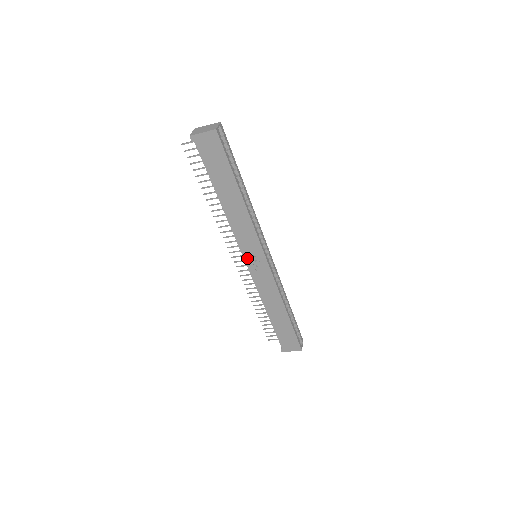
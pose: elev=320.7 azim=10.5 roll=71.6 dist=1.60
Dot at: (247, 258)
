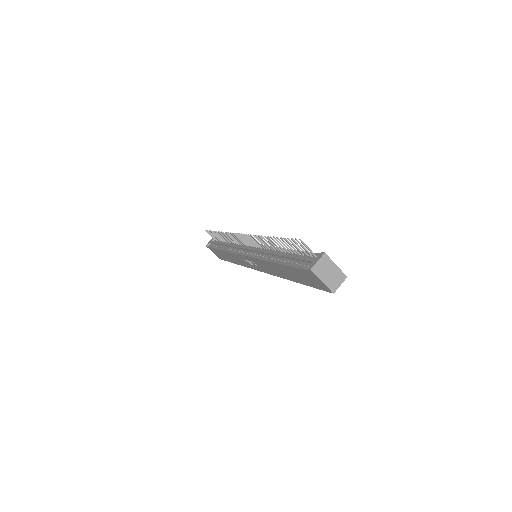
Dot at: (248, 258)
